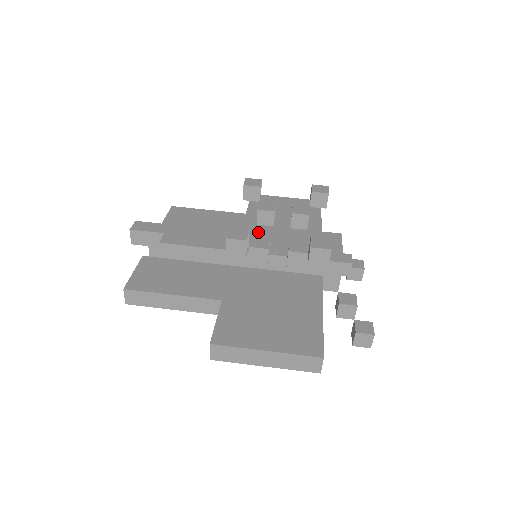
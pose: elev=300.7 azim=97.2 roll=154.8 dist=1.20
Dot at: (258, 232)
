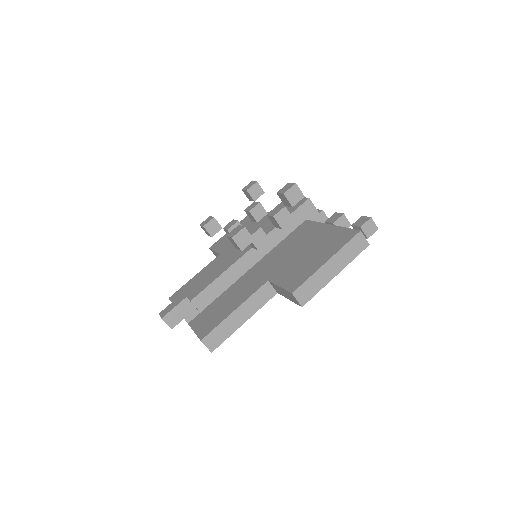
Dot at: occluded
